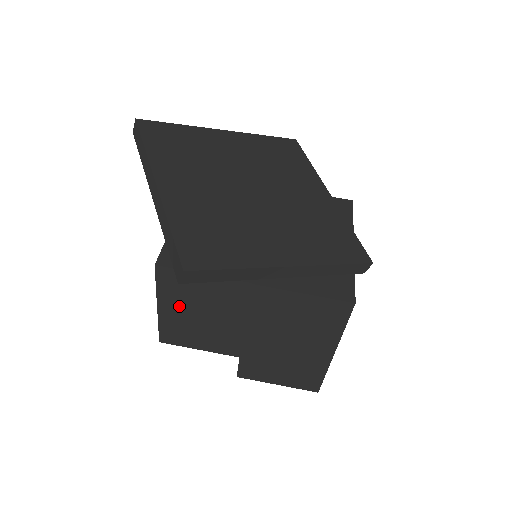
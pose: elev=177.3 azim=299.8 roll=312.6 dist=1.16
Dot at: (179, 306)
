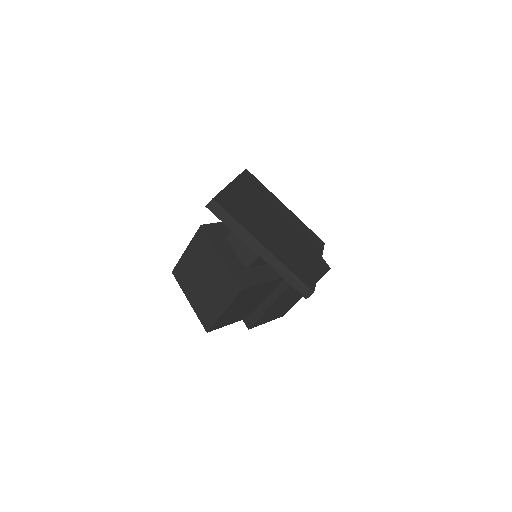
Dot at: (237, 306)
